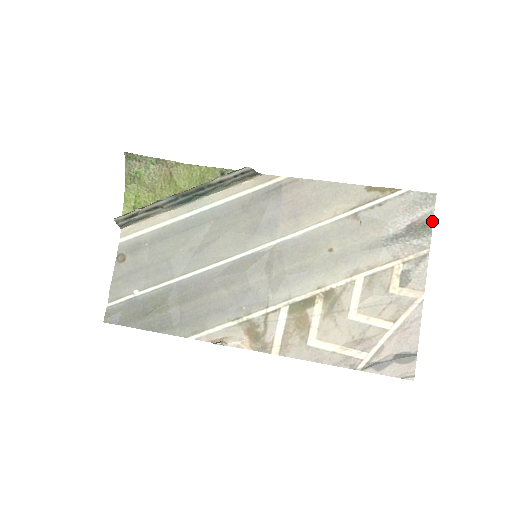
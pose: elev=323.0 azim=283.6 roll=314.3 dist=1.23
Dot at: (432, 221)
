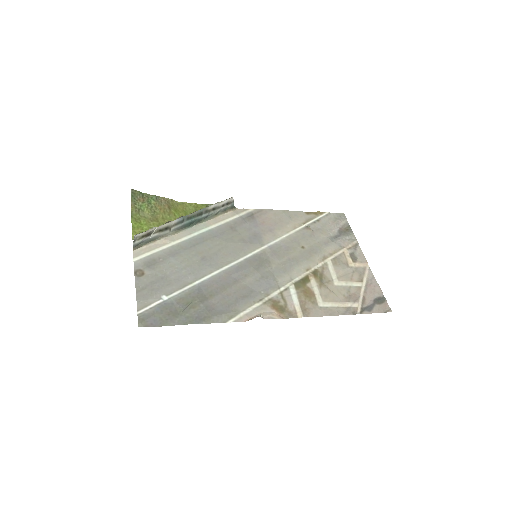
Dot at: (350, 227)
